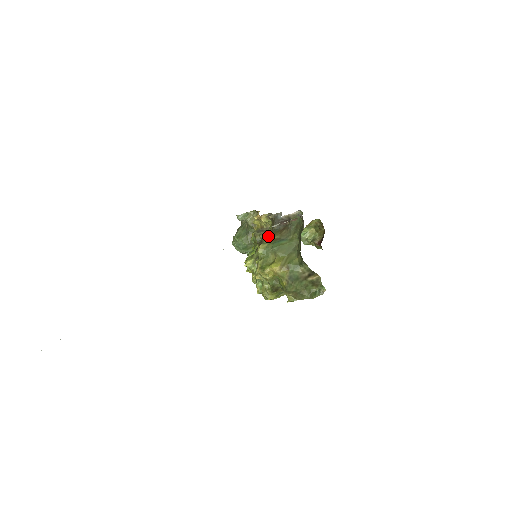
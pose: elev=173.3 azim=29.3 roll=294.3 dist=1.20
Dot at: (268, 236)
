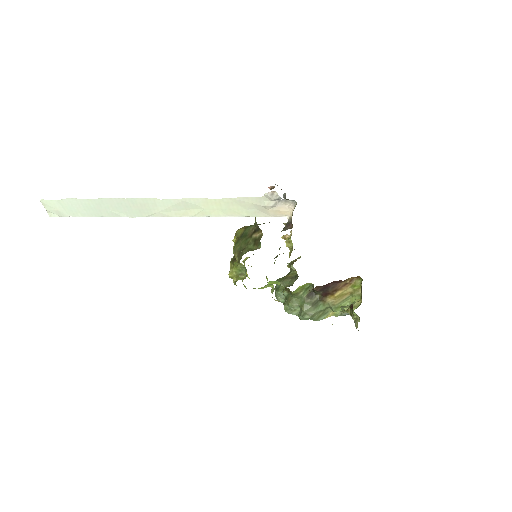
Dot at: occluded
